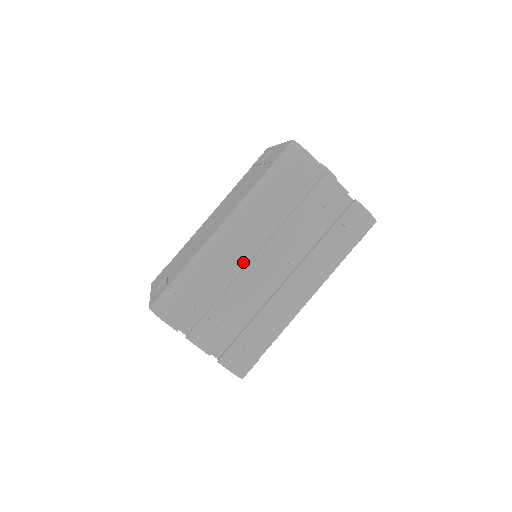
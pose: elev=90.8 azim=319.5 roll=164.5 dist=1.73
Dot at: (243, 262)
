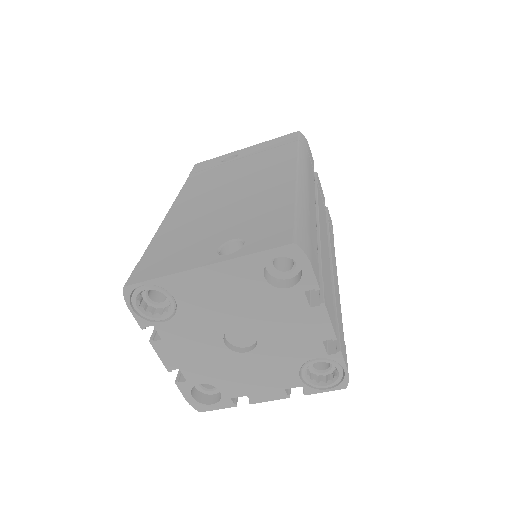
Dot at: occluded
